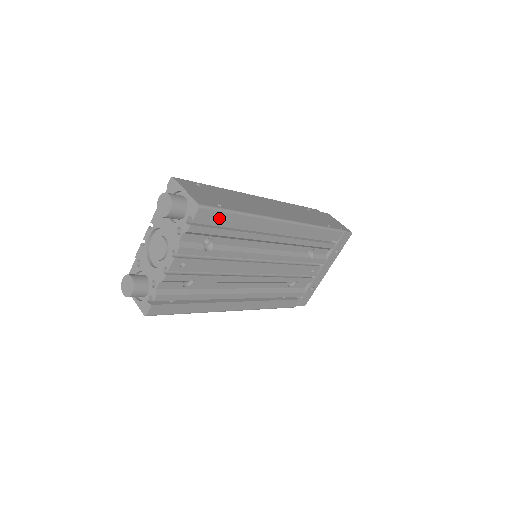
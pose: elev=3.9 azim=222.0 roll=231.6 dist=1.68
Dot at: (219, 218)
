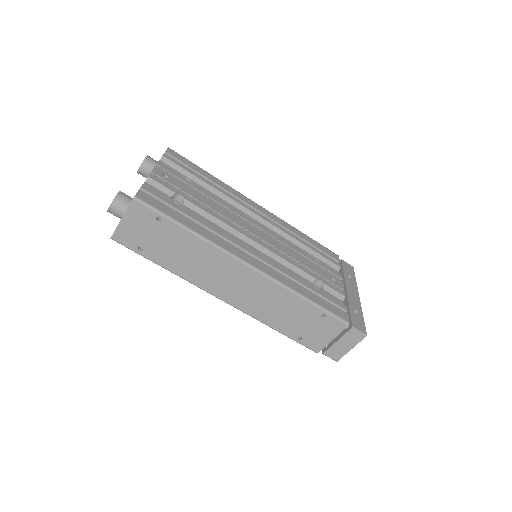
Dot at: (189, 164)
